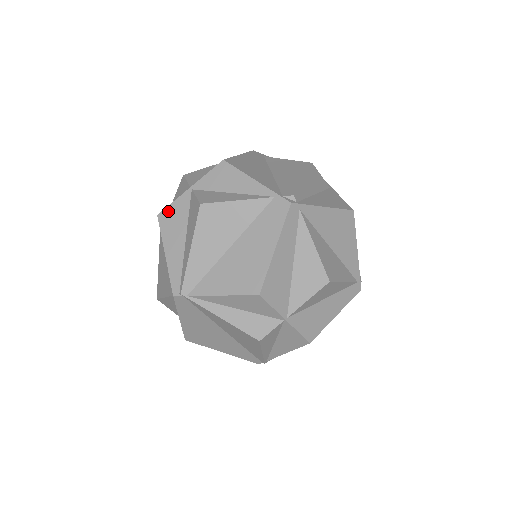
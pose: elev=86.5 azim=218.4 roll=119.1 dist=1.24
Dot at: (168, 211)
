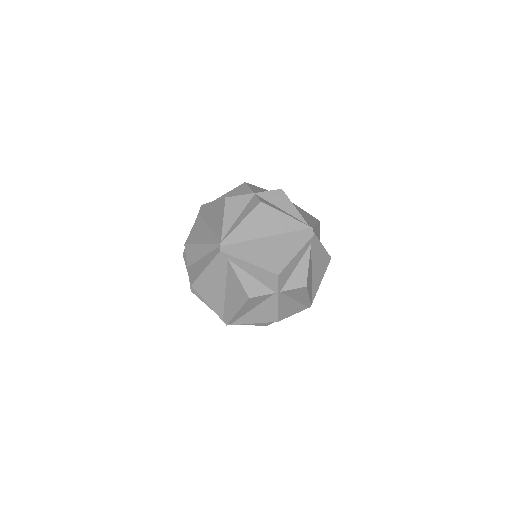
Dot at: occluded
